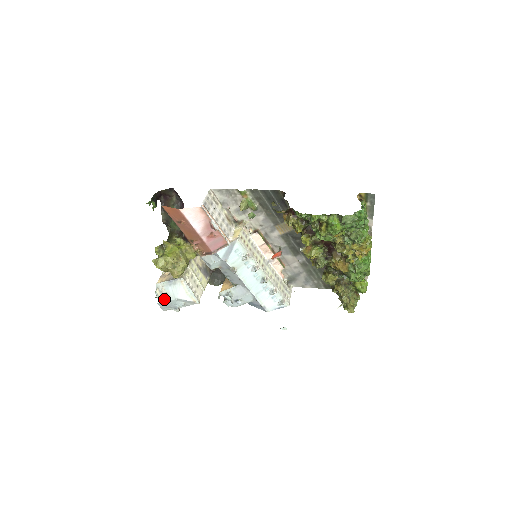
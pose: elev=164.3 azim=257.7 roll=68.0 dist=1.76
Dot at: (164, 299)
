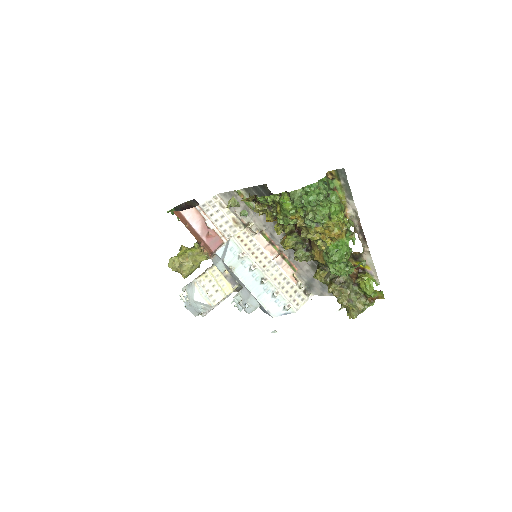
Dot at: (187, 302)
